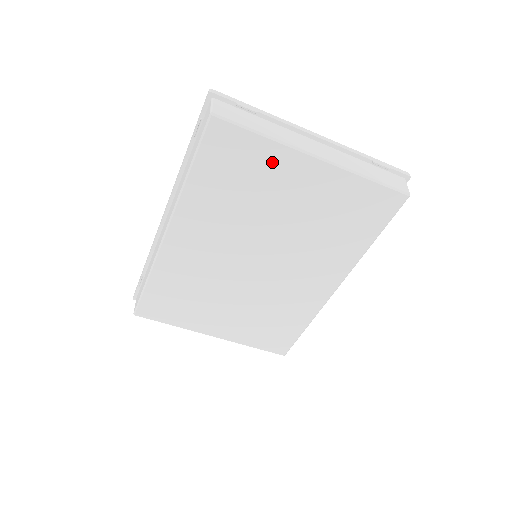
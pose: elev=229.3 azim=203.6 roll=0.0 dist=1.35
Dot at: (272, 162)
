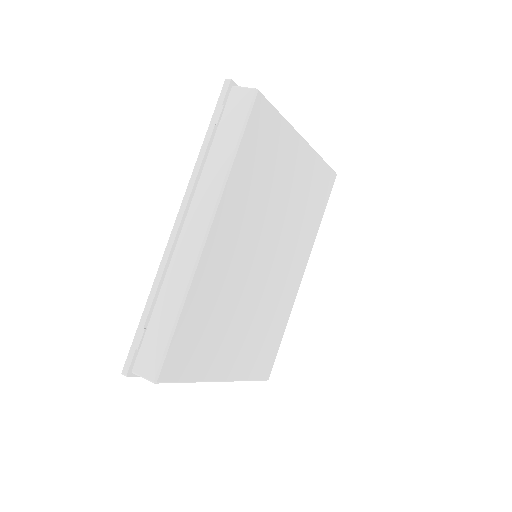
Dot at: (284, 142)
